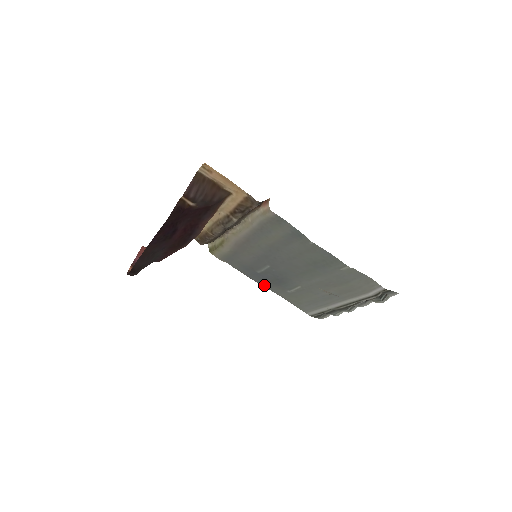
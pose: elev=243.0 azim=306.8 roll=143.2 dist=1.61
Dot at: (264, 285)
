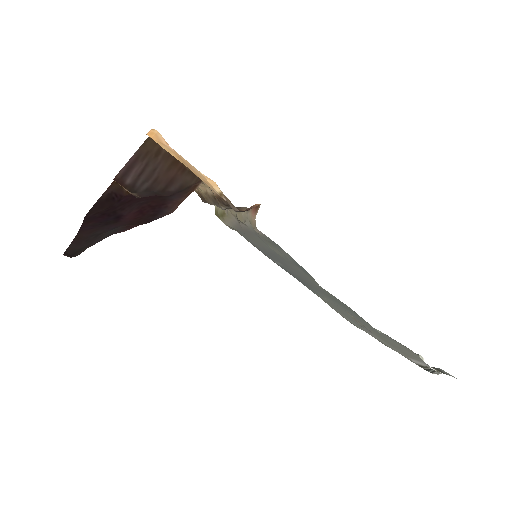
Dot at: (285, 270)
